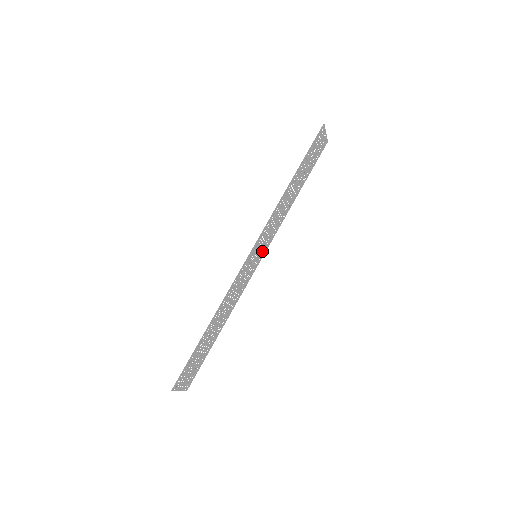
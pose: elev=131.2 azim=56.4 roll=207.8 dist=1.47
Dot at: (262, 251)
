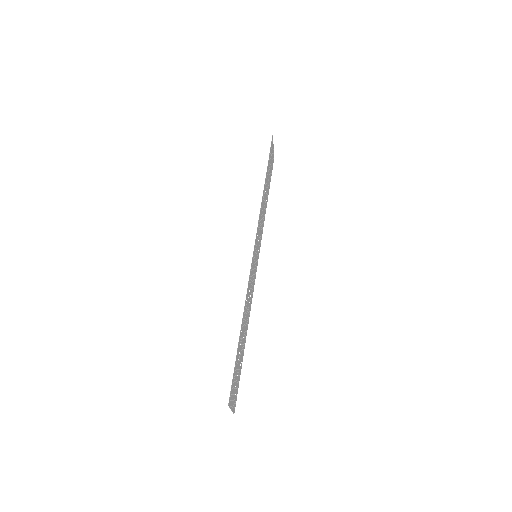
Dot at: (257, 253)
